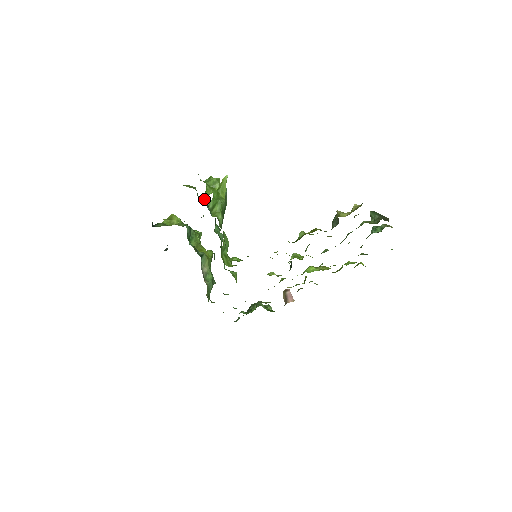
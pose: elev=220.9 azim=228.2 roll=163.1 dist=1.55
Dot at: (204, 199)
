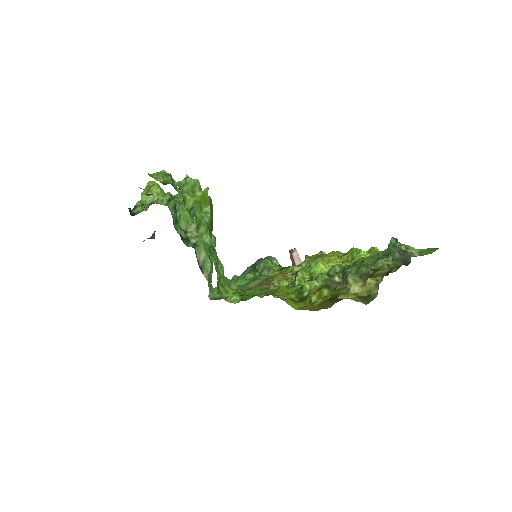
Dot at: occluded
